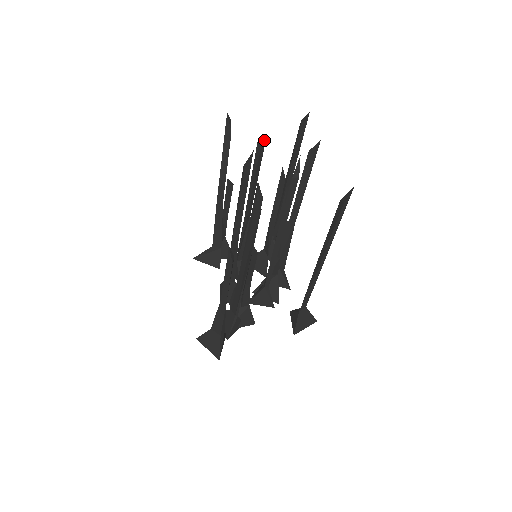
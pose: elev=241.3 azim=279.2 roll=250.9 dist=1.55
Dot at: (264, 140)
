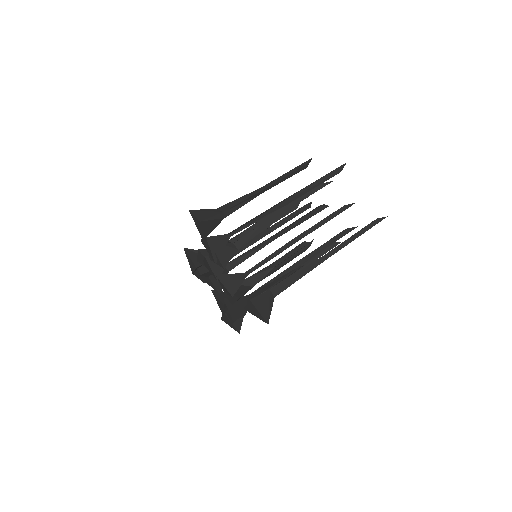
Dot at: (325, 206)
